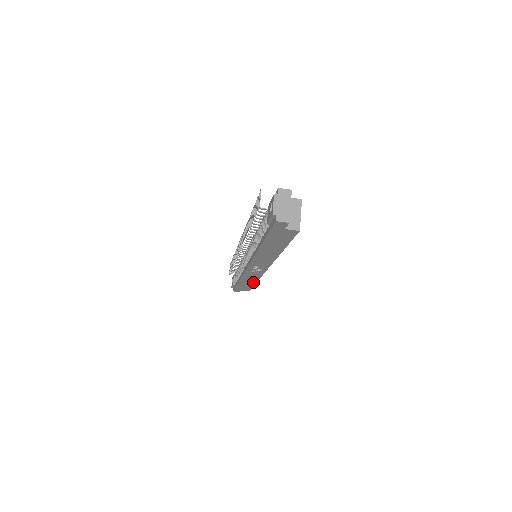
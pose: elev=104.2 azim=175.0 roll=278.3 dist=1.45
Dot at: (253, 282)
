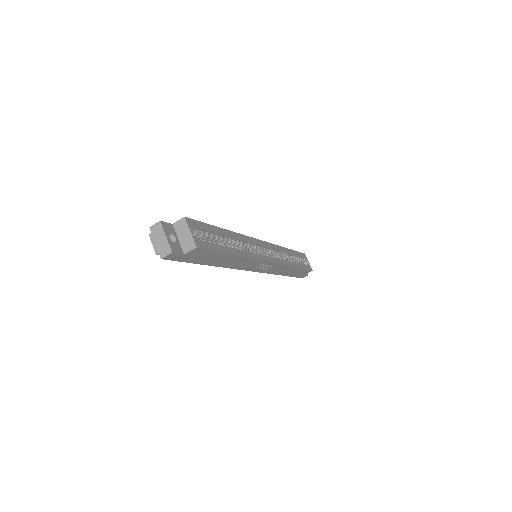
Dot at: (293, 269)
